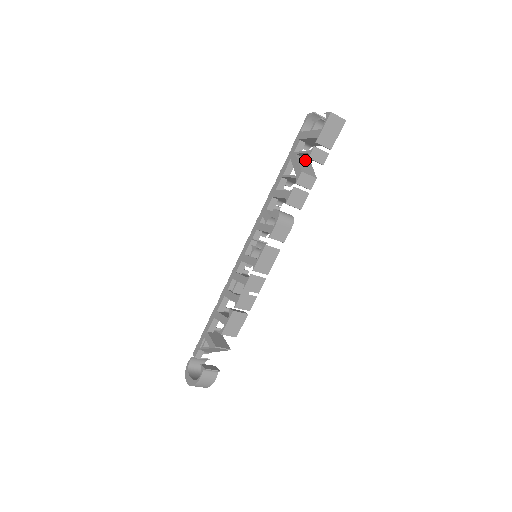
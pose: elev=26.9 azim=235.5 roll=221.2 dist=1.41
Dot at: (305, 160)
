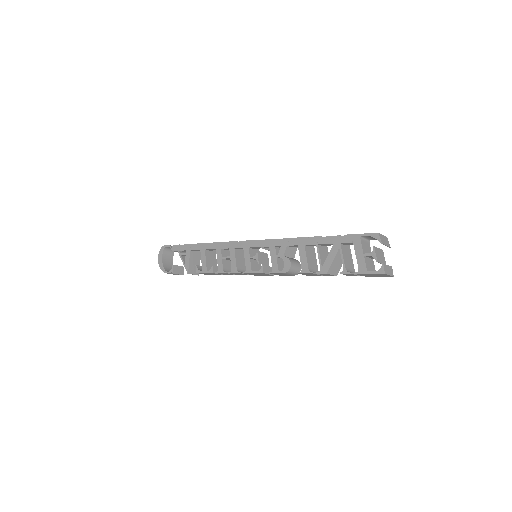
Dot at: occluded
